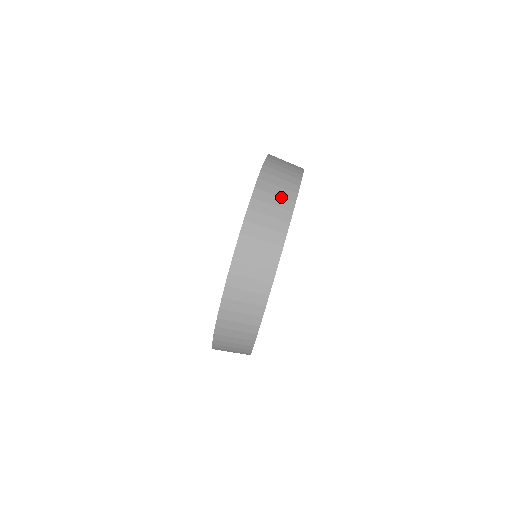
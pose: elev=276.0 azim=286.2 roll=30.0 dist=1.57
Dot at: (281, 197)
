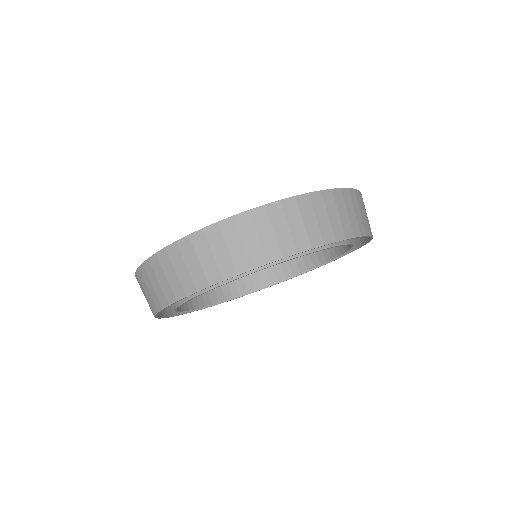
Dot at: (306, 230)
